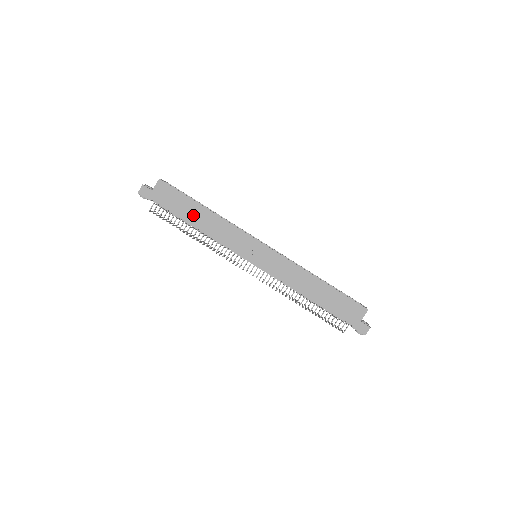
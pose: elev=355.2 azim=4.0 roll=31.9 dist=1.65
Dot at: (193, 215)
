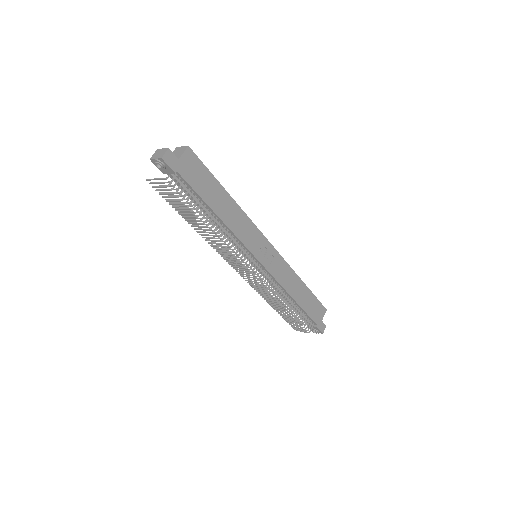
Dot at: (217, 201)
